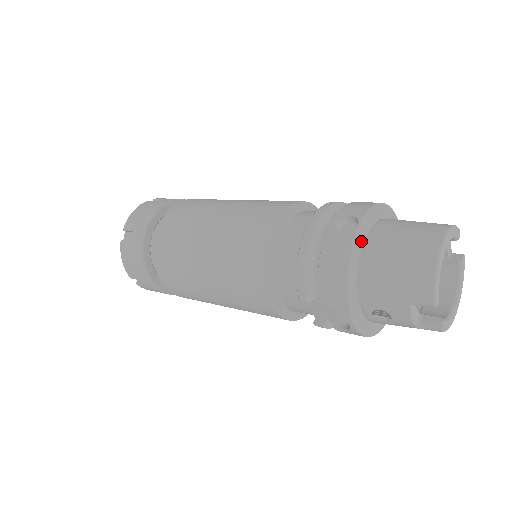
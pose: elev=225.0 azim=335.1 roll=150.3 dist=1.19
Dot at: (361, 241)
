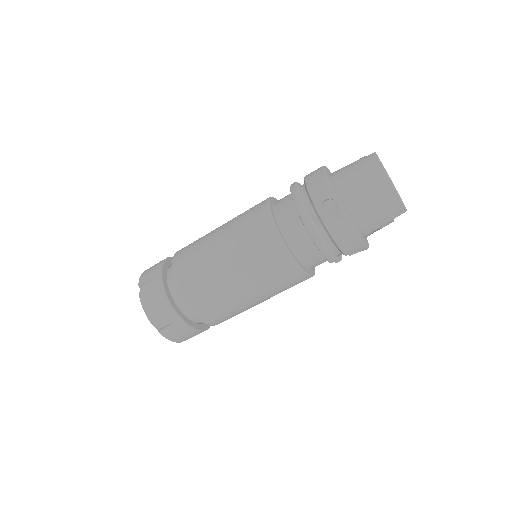
Dot at: (344, 208)
